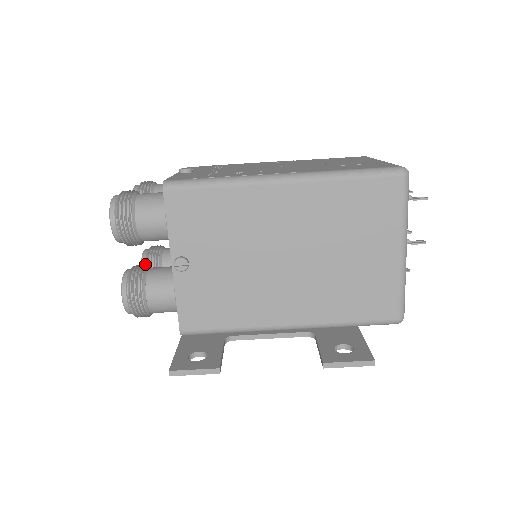
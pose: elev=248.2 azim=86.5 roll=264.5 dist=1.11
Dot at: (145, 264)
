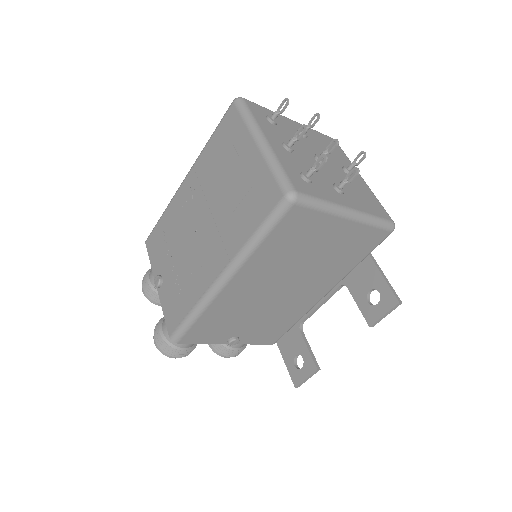
Dot at: occluded
